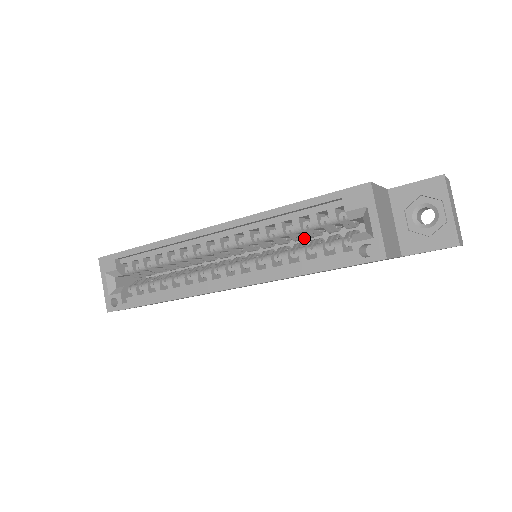
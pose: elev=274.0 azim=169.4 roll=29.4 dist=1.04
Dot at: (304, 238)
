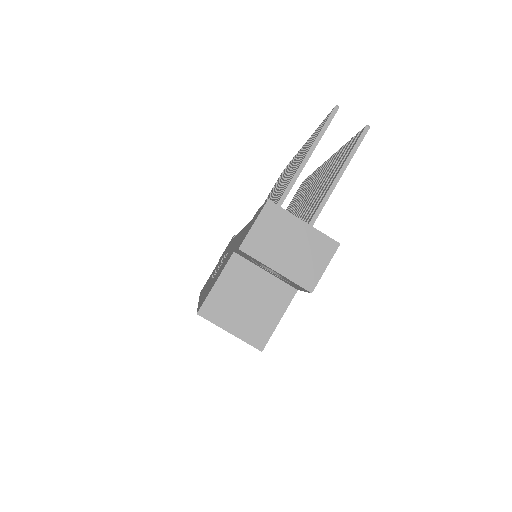
Dot at: occluded
